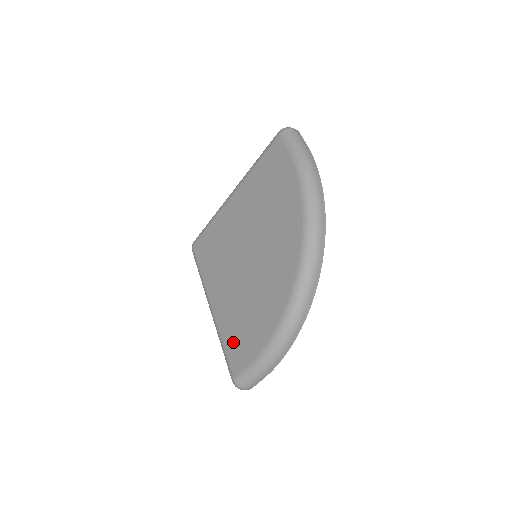
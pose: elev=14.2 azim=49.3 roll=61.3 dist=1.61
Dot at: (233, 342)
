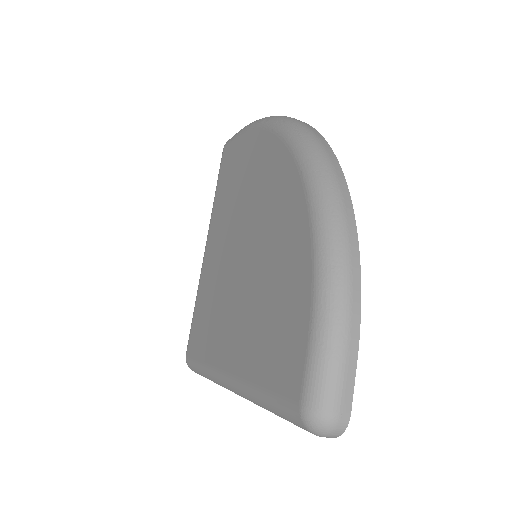
Dot at: (271, 359)
